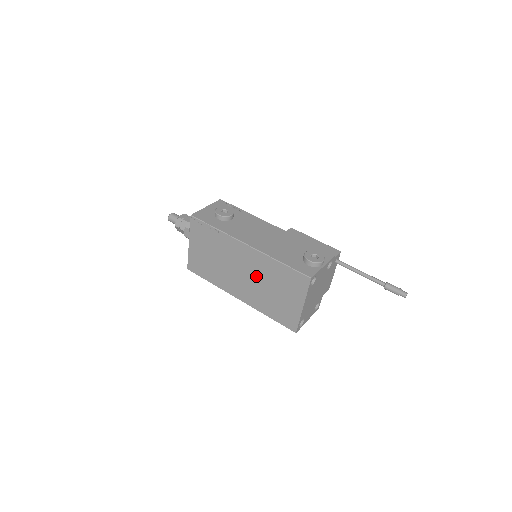
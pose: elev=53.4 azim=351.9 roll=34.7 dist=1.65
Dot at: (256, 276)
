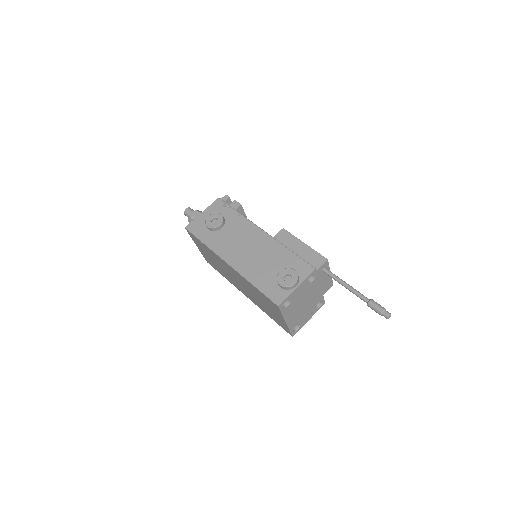
Dot at: (246, 287)
